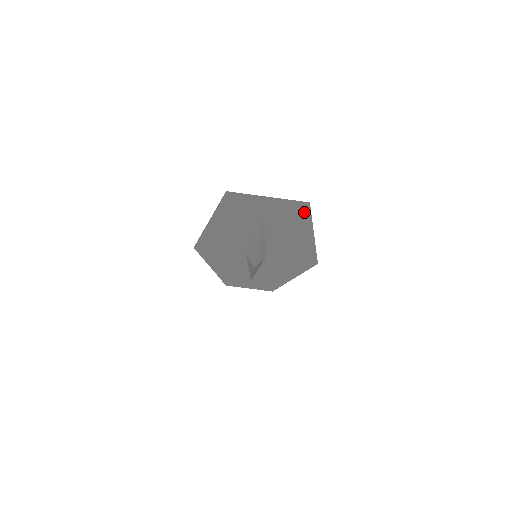
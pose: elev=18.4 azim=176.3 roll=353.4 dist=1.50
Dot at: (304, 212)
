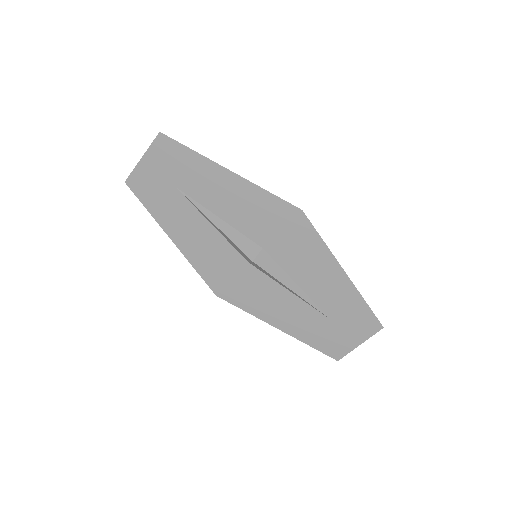
Dot at: (176, 147)
